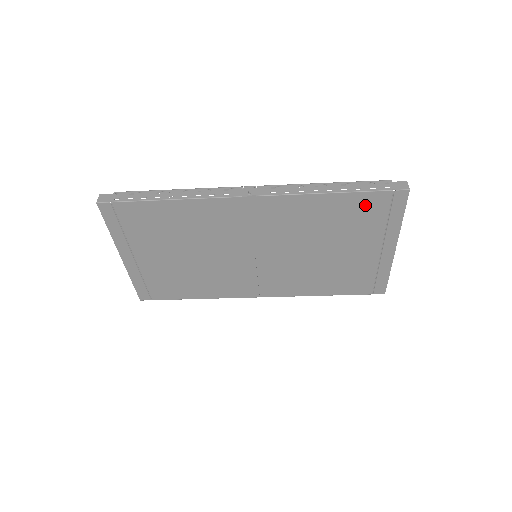
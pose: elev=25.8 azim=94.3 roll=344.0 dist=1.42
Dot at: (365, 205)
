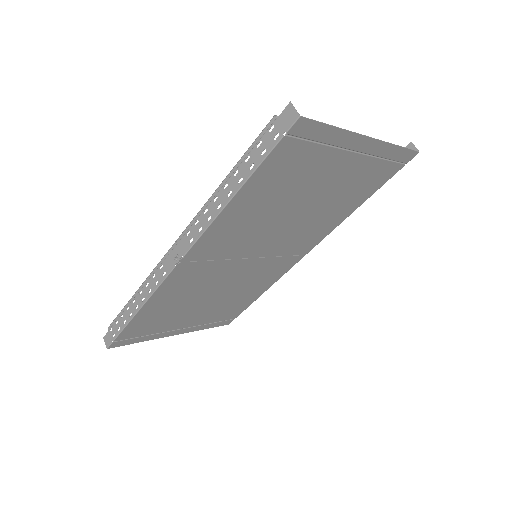
Dot at: (279, 166)
